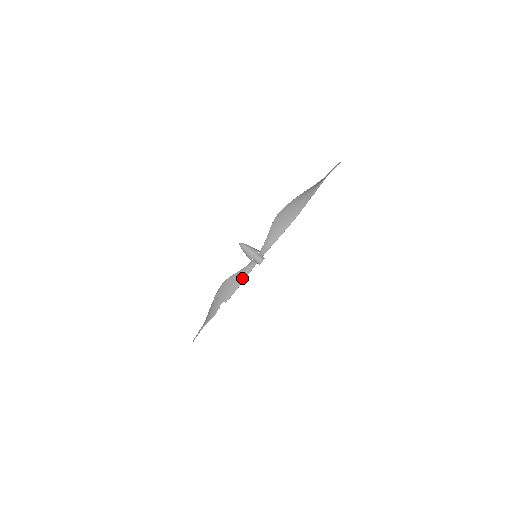
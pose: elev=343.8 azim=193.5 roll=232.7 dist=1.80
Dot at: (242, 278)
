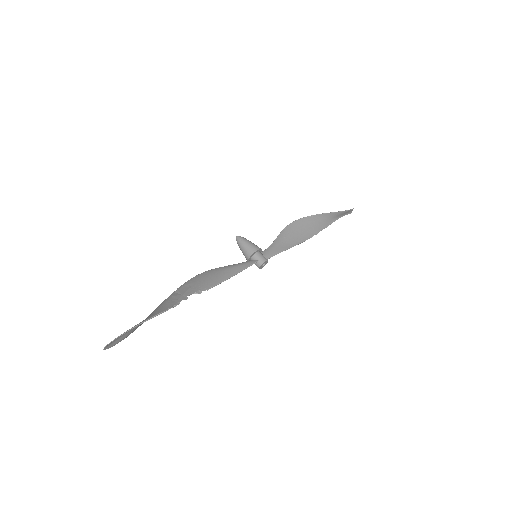
Dot at: (233, 271)
